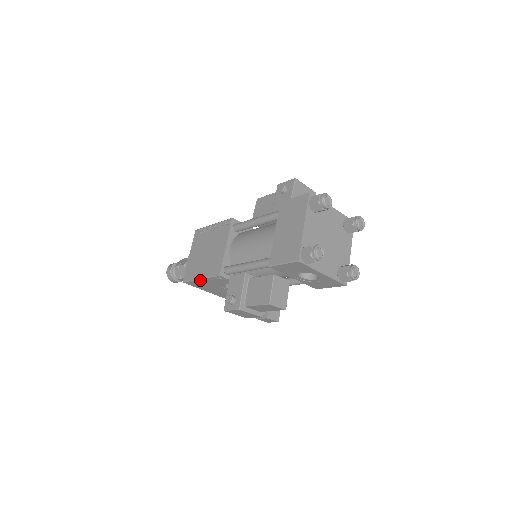
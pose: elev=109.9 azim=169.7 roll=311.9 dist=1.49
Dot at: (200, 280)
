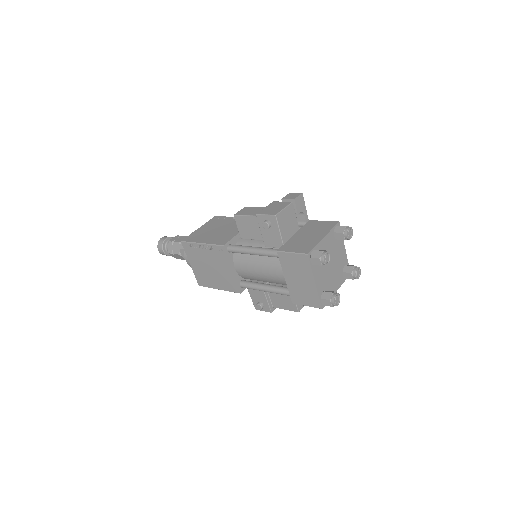
Dot at: (218, 288)
